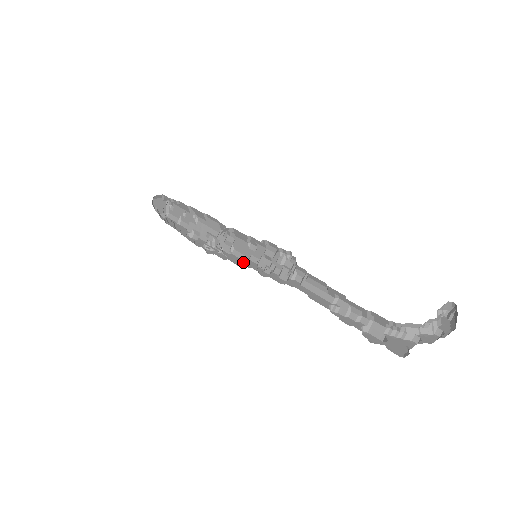
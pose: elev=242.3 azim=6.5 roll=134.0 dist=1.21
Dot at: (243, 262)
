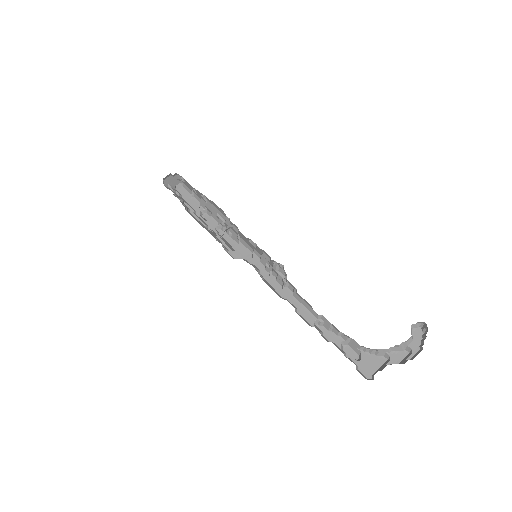
Dot at: (249, 253)
